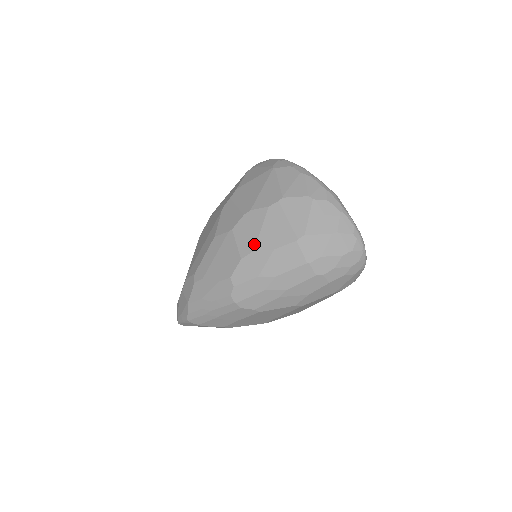
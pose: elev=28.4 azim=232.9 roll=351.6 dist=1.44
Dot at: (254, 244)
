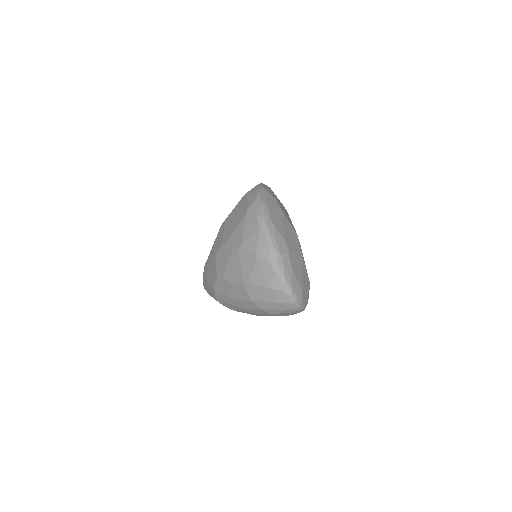
Dot at: (223, 273)
